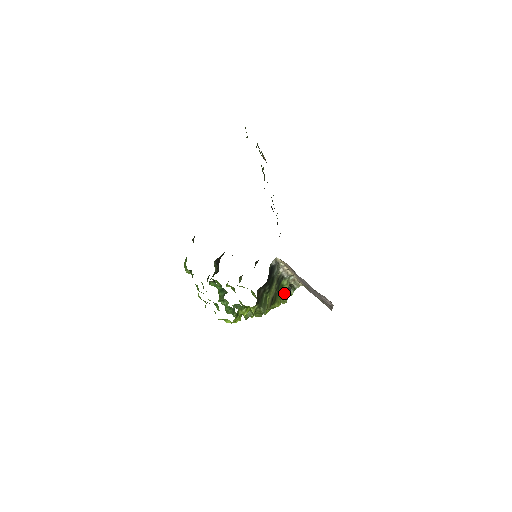
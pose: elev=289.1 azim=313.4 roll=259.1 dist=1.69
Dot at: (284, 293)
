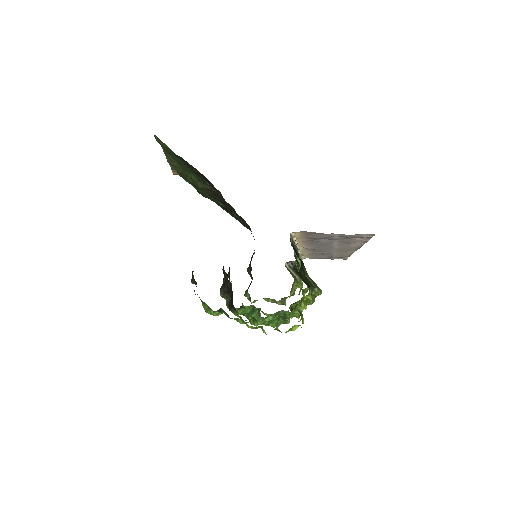
Dot at: (296, 276)
